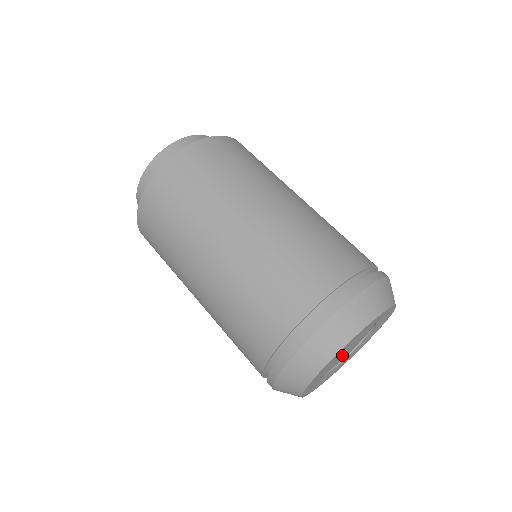
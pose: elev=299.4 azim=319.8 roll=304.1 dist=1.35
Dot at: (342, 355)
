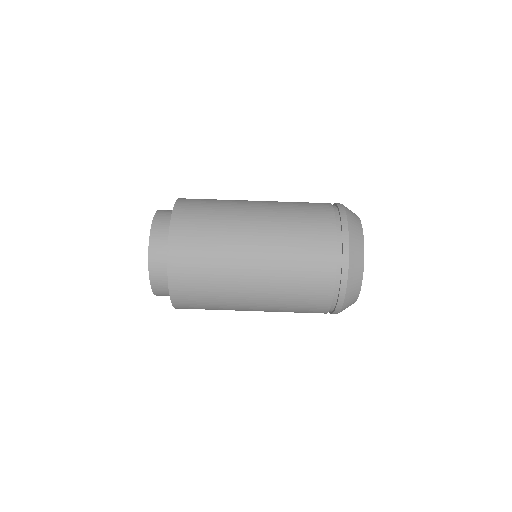
Dot at: occluded
